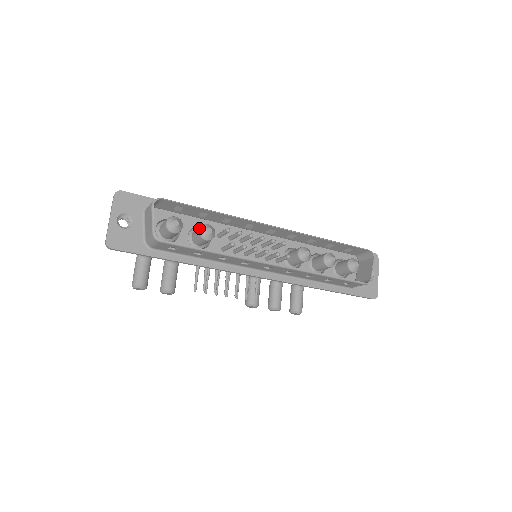
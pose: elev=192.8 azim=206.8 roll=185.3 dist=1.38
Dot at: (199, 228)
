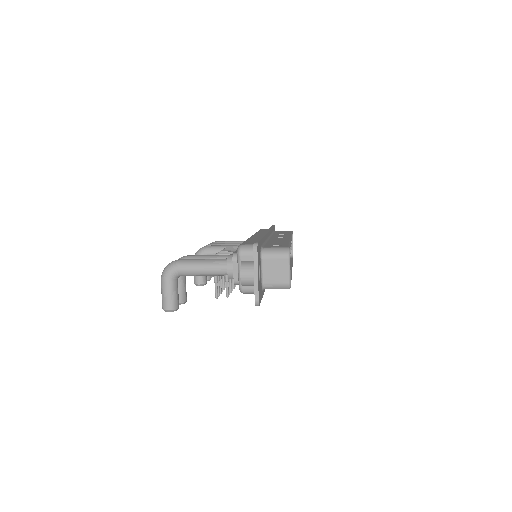
Dot at: occluded
